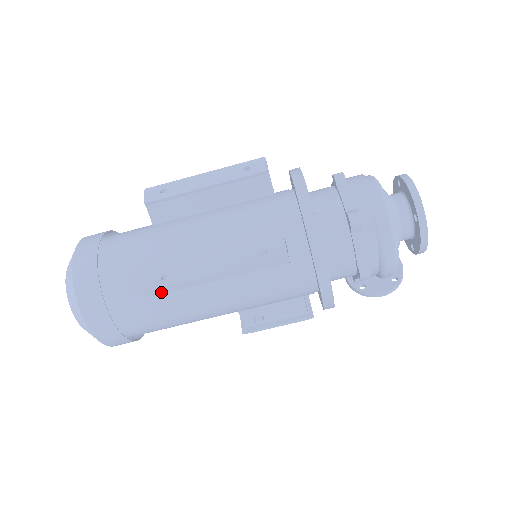
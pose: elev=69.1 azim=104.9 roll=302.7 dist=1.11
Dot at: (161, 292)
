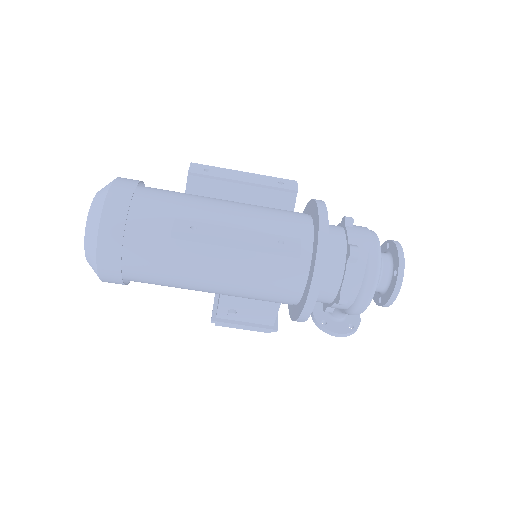
Dot at: (185, 238)
